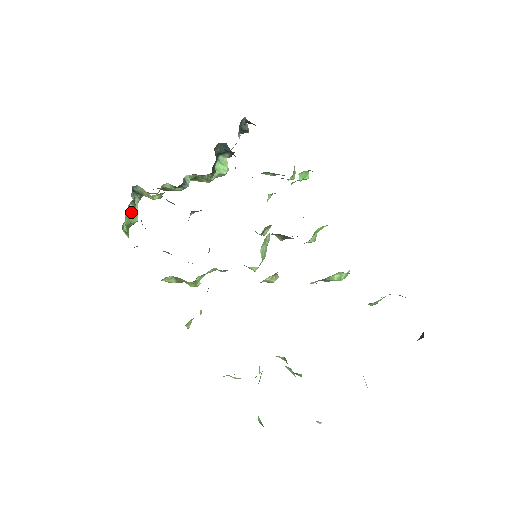
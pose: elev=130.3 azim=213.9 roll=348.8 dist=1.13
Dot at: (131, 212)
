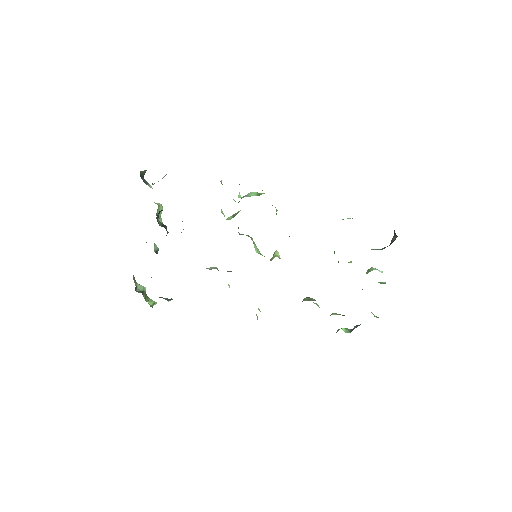
Dot at: (145, 295)
